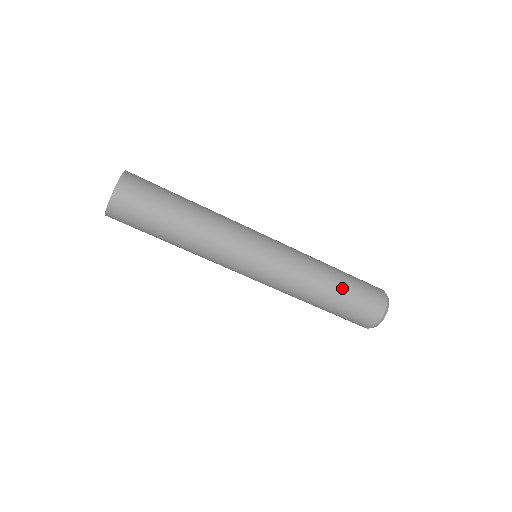
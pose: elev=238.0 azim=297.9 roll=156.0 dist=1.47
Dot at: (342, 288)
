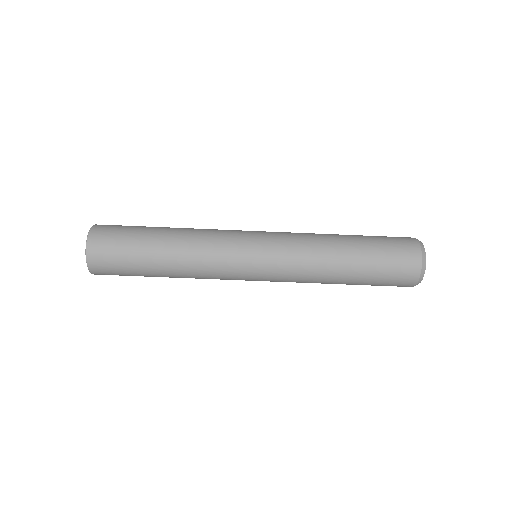
Dot at: (358, 241)
